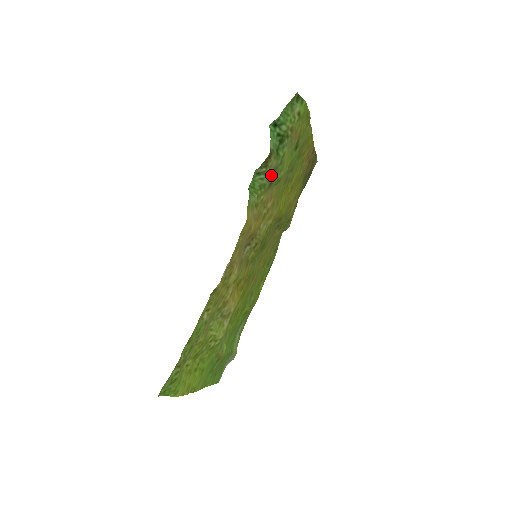
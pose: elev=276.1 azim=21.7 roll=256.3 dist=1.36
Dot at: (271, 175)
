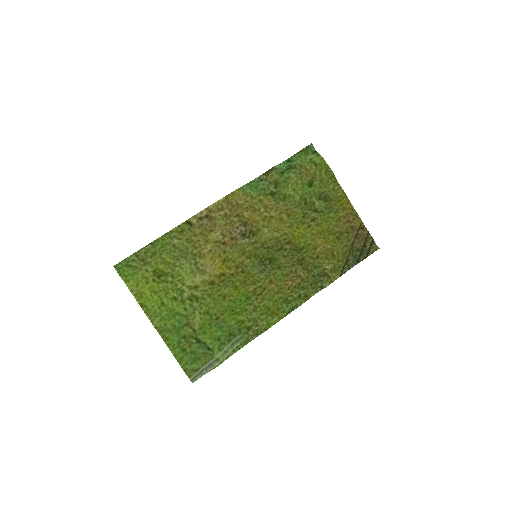
Dot at: (273, 185)
